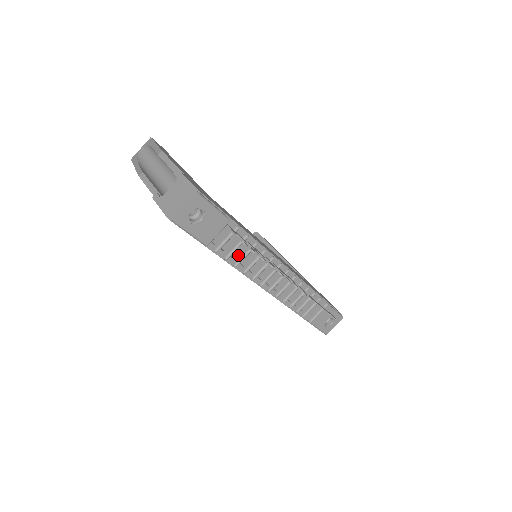
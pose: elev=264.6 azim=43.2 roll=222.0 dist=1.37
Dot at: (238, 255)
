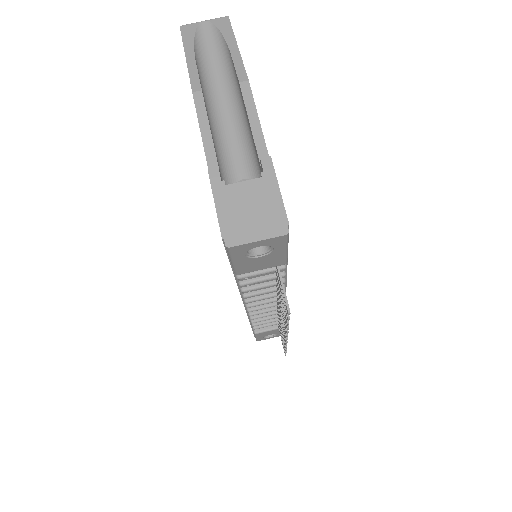
Dot at: occluded
